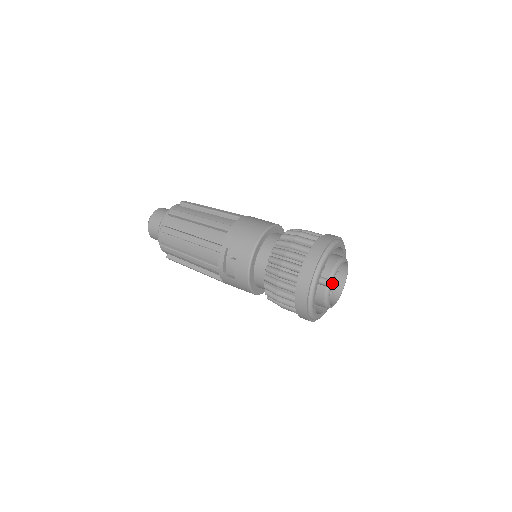
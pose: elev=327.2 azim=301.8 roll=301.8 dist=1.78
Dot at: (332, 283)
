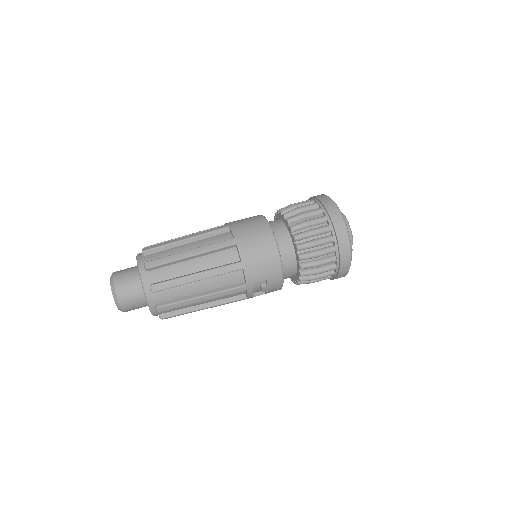
Dot at: occluded
